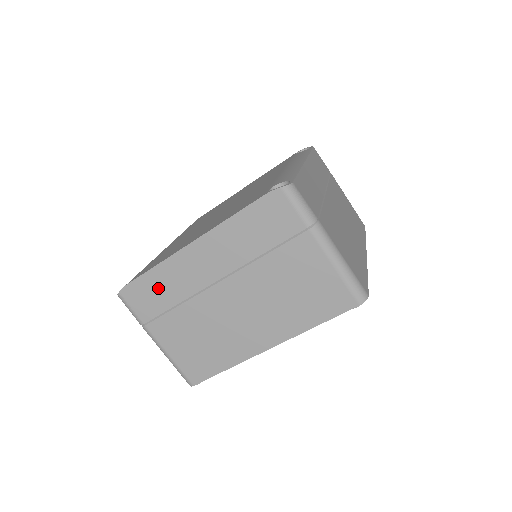
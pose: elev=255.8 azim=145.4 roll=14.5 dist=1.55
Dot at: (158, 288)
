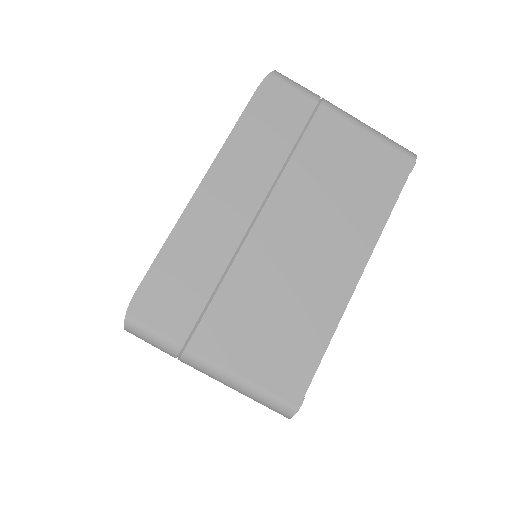
Dot at: (182, 273)
